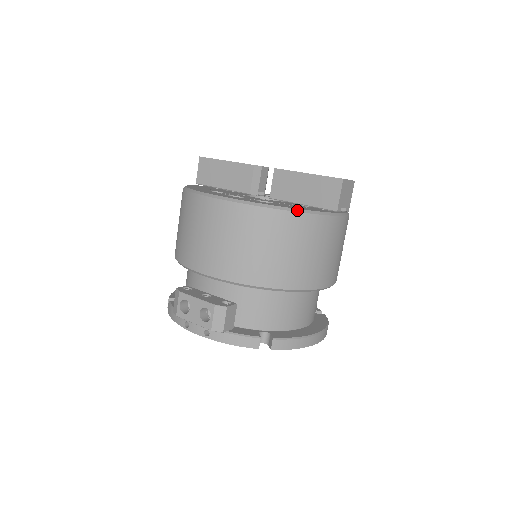
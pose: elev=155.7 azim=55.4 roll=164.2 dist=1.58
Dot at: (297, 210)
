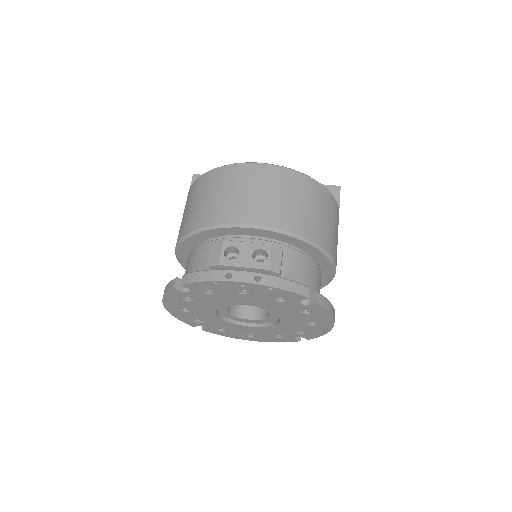
Dot at: (325, 187)
